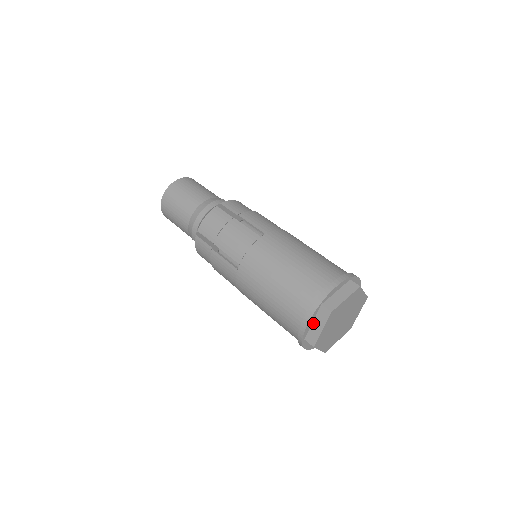
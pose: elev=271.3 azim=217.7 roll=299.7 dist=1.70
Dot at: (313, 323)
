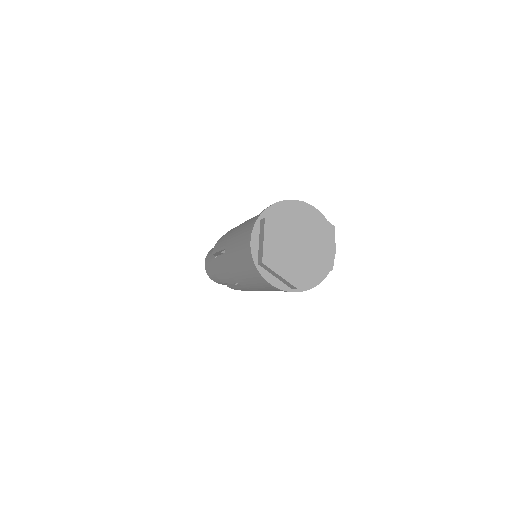
Dot at: (259, 242)
